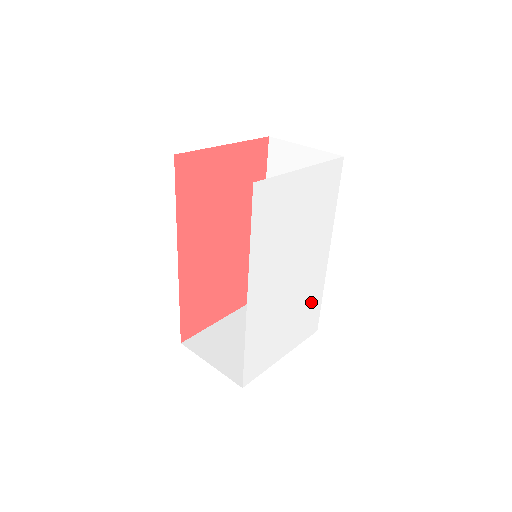
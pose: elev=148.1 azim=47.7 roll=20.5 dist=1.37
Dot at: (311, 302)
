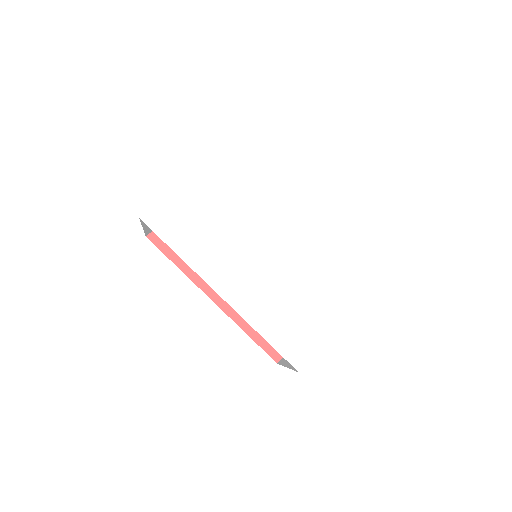
Dot at: (330, 257)
